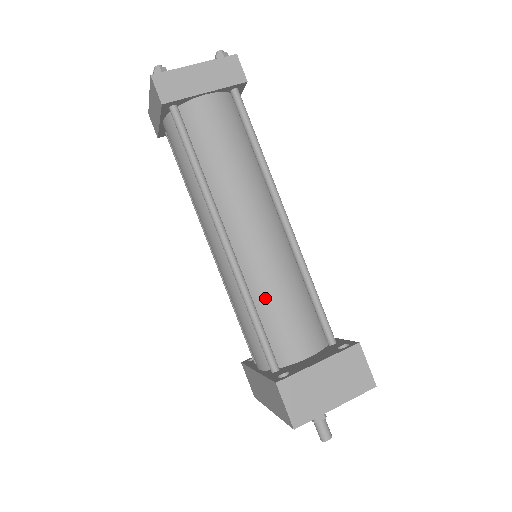
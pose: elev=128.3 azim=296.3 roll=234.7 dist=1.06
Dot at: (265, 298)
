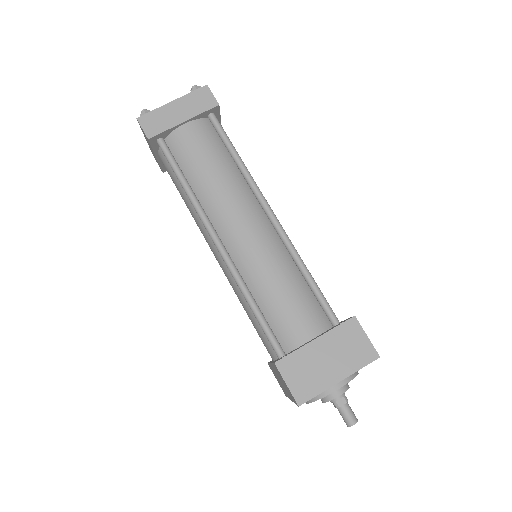
Dot at: (262, 289)
